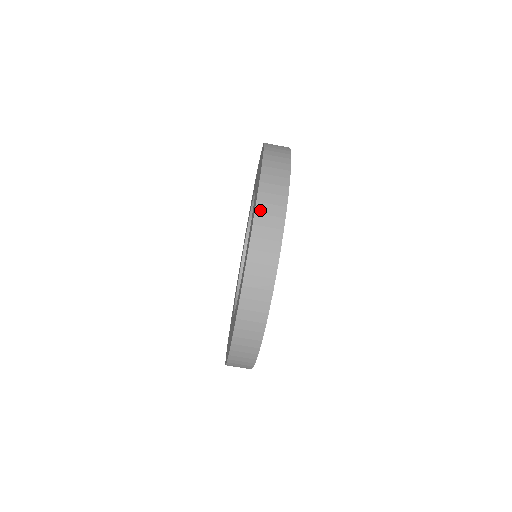
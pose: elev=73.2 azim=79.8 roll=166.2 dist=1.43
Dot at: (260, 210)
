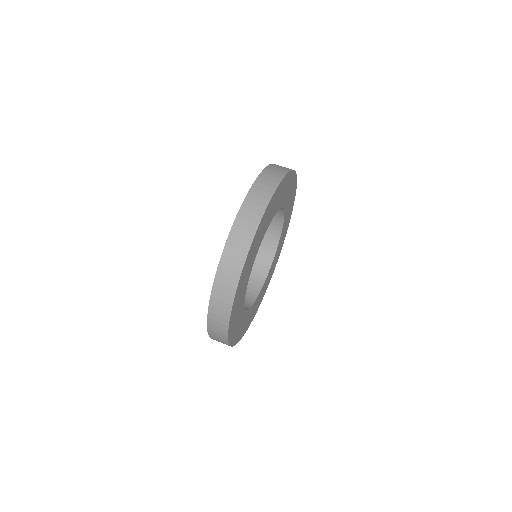
Dot at: occluded
